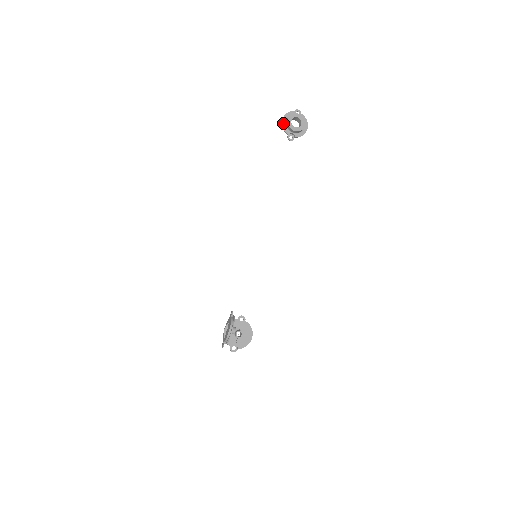
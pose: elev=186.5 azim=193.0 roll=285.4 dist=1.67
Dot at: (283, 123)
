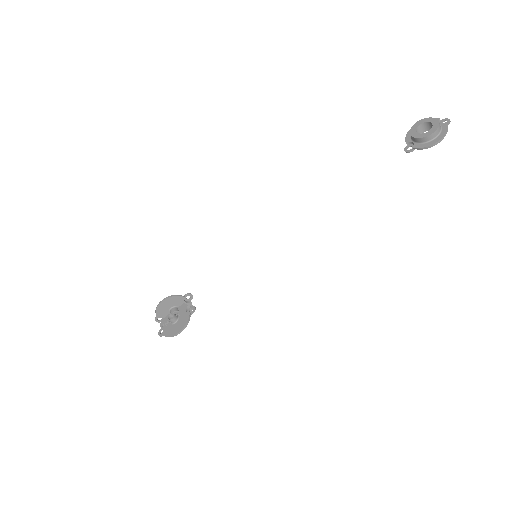
Dot at: occluded
